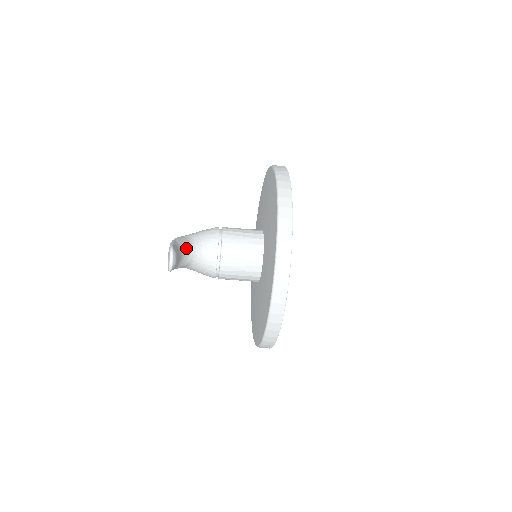
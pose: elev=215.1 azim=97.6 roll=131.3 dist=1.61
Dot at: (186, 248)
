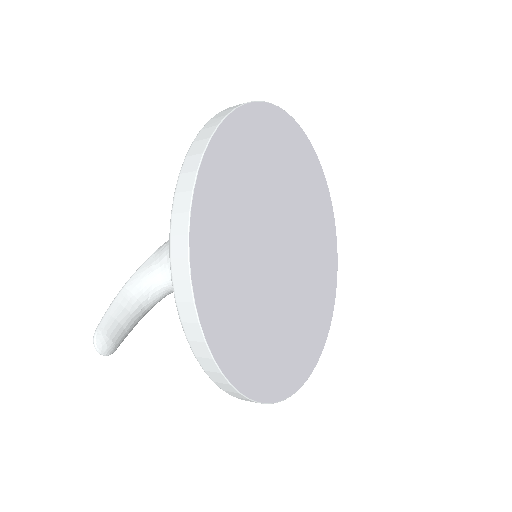
Dot at: (146, 288)
